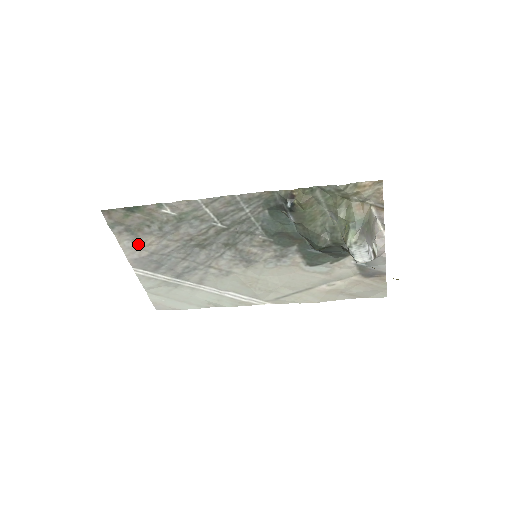
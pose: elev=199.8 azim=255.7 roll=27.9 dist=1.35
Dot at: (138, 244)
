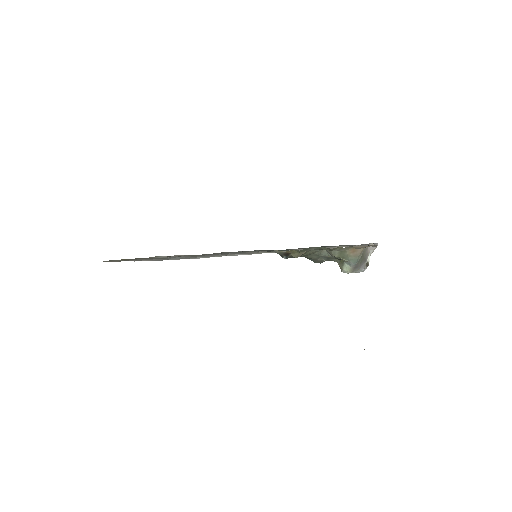
Dot at: occluded
